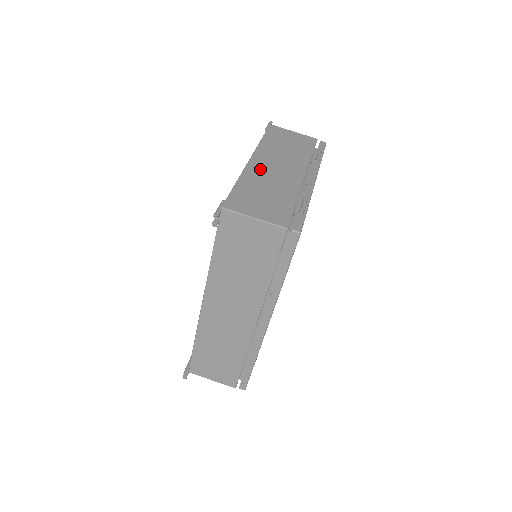
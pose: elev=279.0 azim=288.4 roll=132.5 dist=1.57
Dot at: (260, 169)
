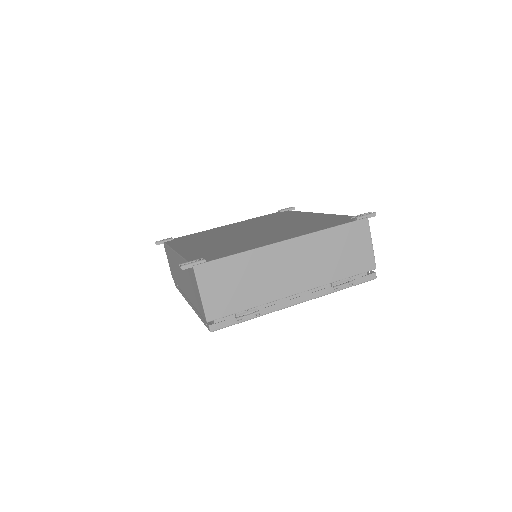
Dot at: (275, 257)
